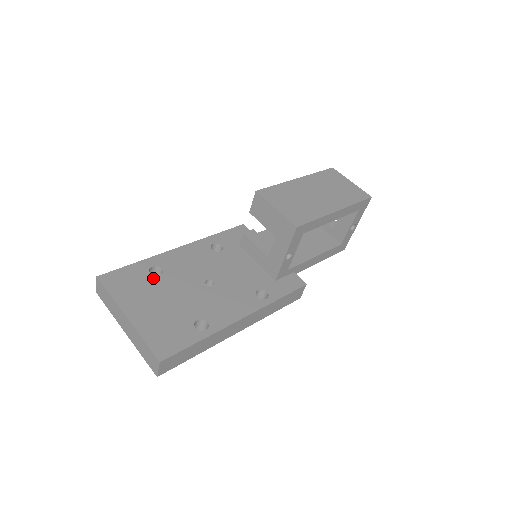
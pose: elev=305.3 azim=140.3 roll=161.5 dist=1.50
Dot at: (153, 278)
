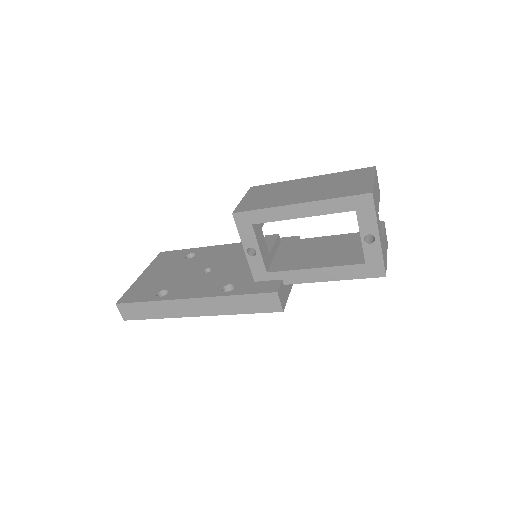
Dot at: (183, 259)
